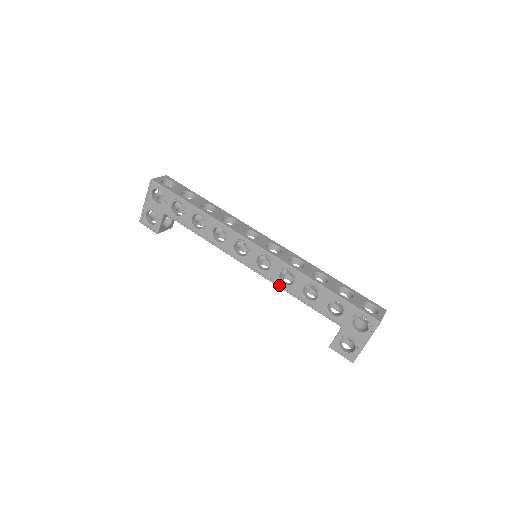
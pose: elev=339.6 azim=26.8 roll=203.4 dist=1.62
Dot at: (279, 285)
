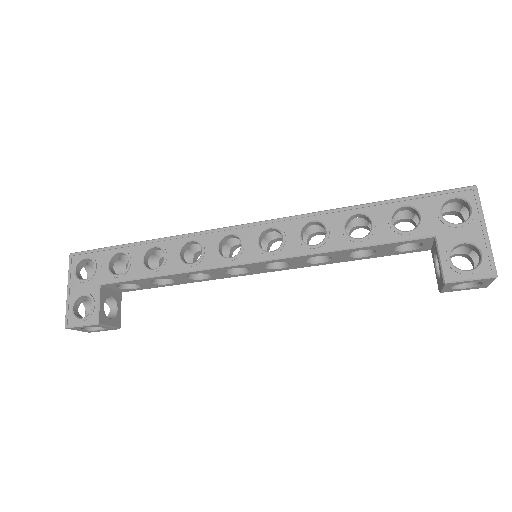
Dot at: (309, 251)
